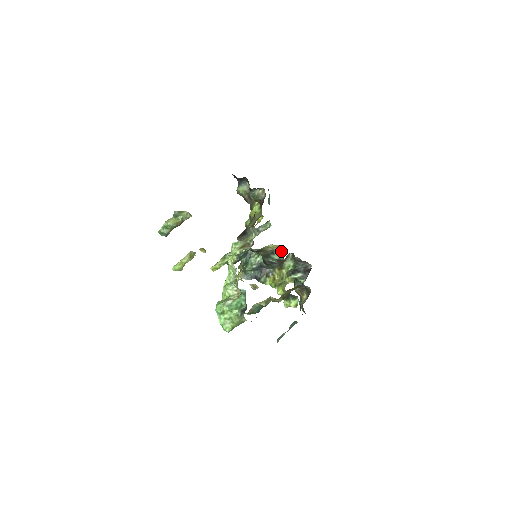
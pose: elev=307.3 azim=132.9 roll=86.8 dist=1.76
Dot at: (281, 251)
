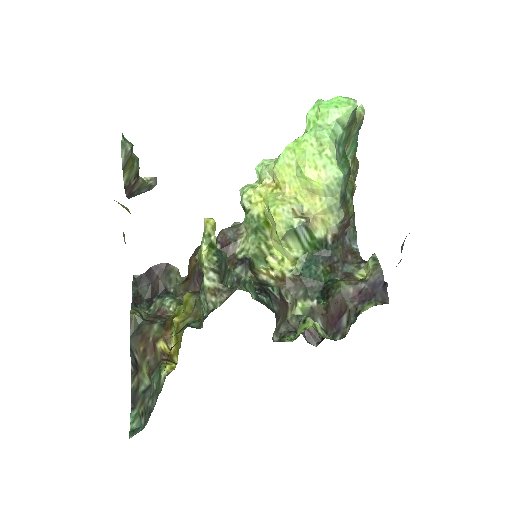
Dot at: (275, 285)
